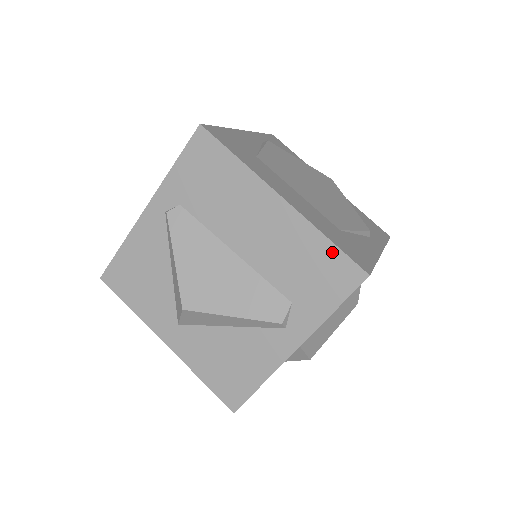
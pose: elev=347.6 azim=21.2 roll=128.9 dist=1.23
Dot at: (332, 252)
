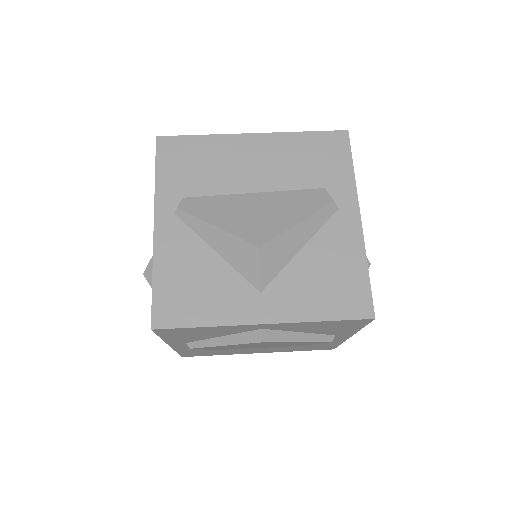
Dot at: (314, 137)
